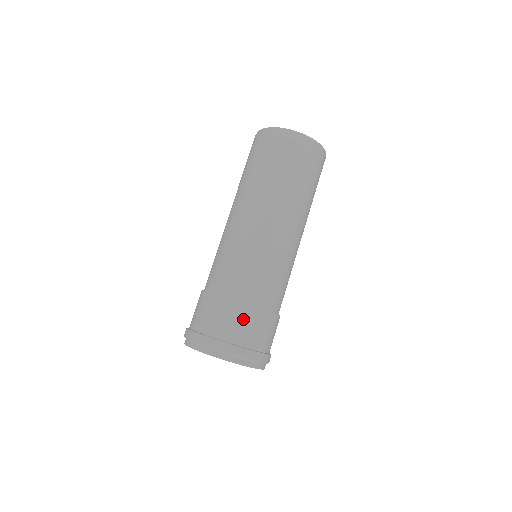
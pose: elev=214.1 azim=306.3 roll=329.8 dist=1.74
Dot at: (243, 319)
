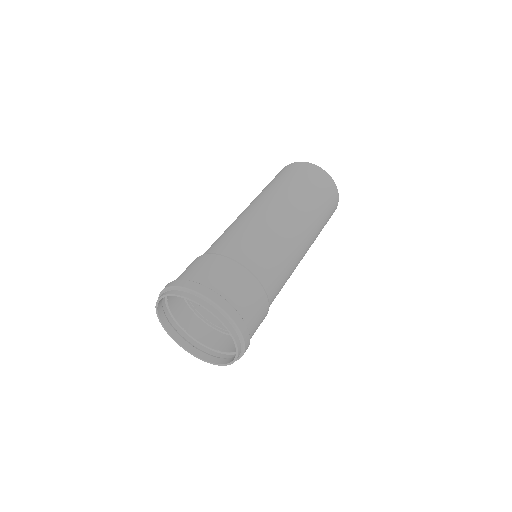
Dot at: (248, 289)
